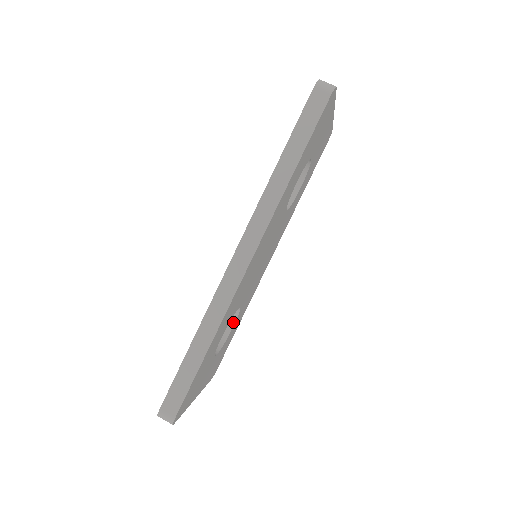
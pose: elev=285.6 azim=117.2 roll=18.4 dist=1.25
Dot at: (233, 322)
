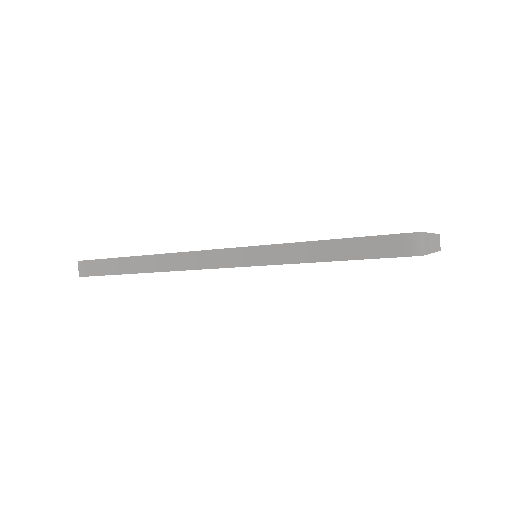
Dot at: occluded
